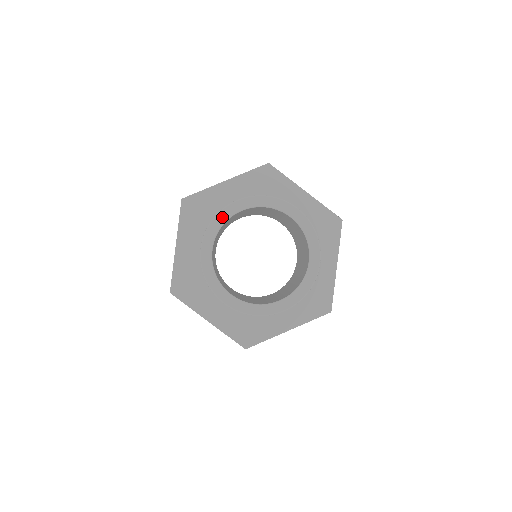
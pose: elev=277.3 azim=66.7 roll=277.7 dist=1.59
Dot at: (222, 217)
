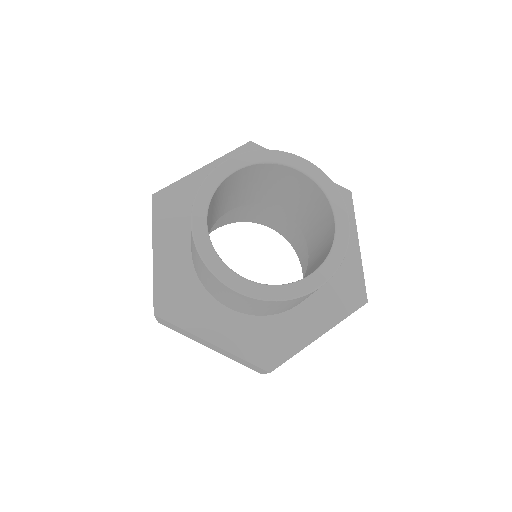
Dot at: (212, 181)
